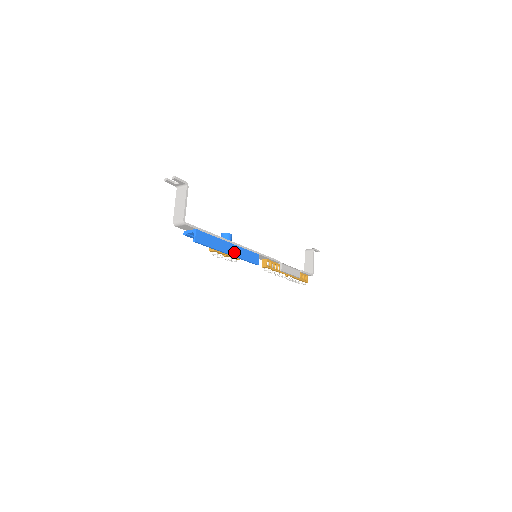
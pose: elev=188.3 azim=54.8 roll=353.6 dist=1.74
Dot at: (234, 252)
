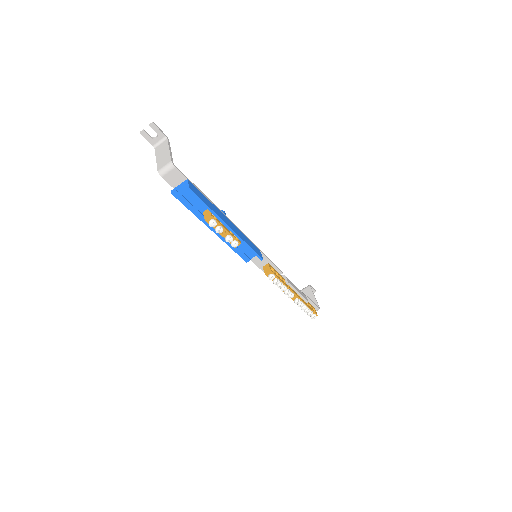
Dot at: (234, 229)
